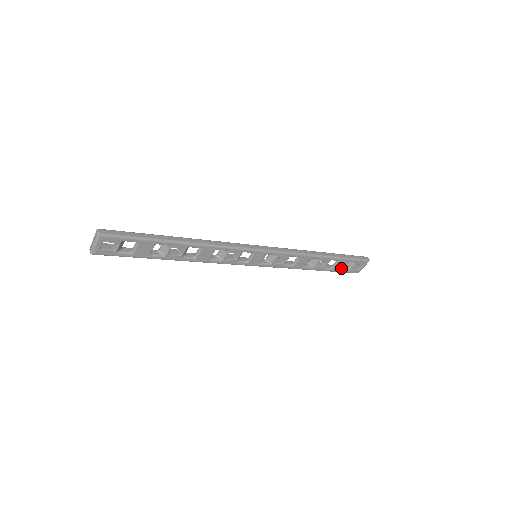
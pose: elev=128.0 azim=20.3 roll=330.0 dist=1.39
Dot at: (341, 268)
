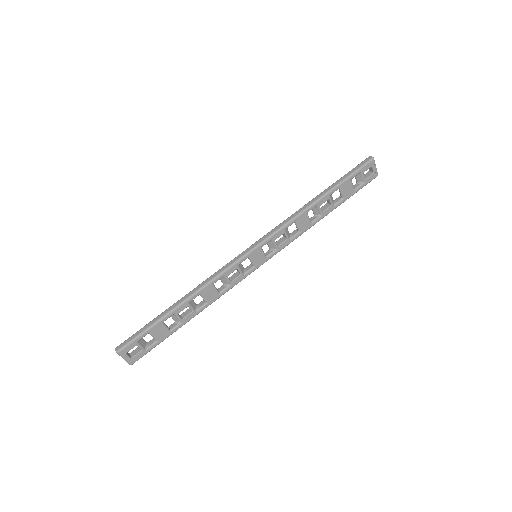
Dot at: (352, 190)
